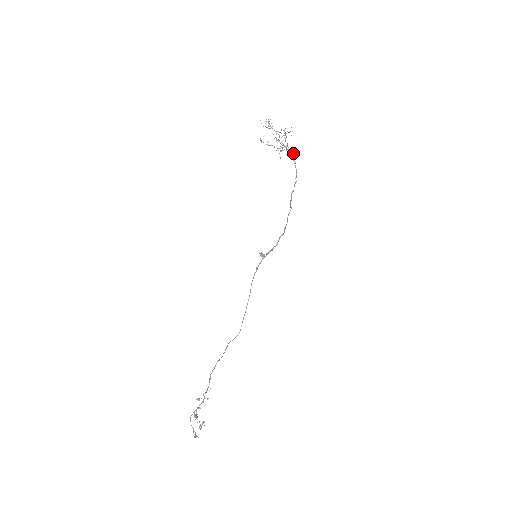
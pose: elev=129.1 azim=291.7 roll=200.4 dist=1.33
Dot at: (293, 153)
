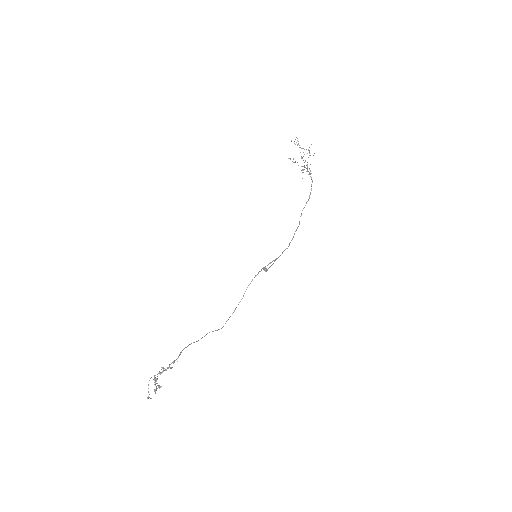
Dot at: occluded
